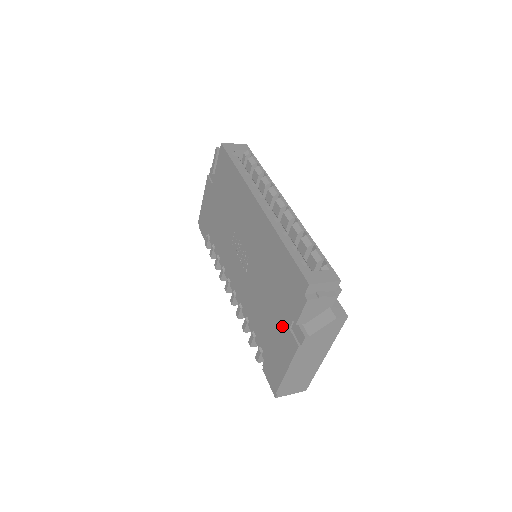
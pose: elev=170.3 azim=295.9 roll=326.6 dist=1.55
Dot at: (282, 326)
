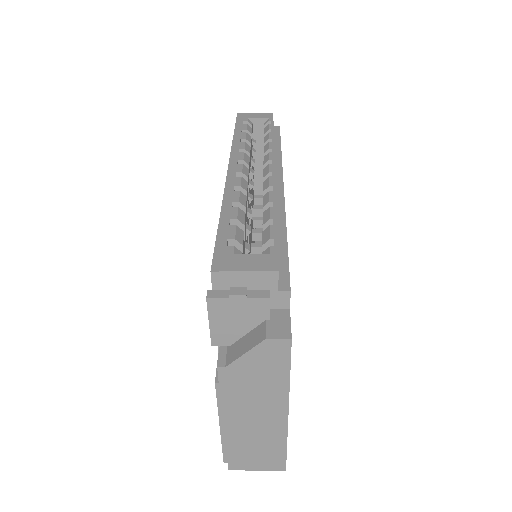
Dot at: occluded
